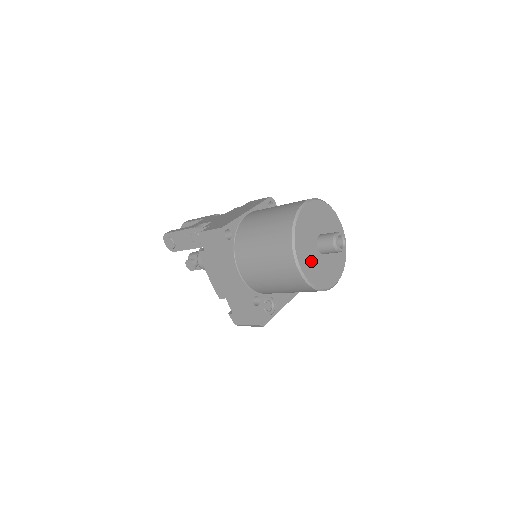
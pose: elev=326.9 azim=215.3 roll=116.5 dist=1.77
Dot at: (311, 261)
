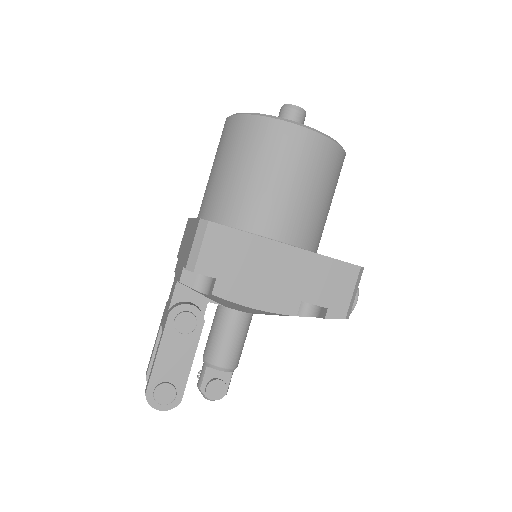
Dot at: occluded
